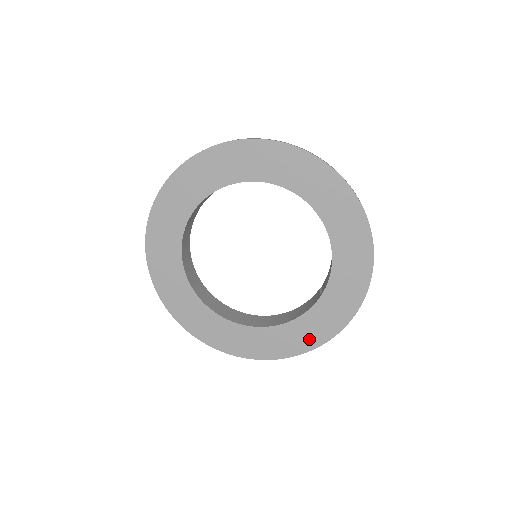
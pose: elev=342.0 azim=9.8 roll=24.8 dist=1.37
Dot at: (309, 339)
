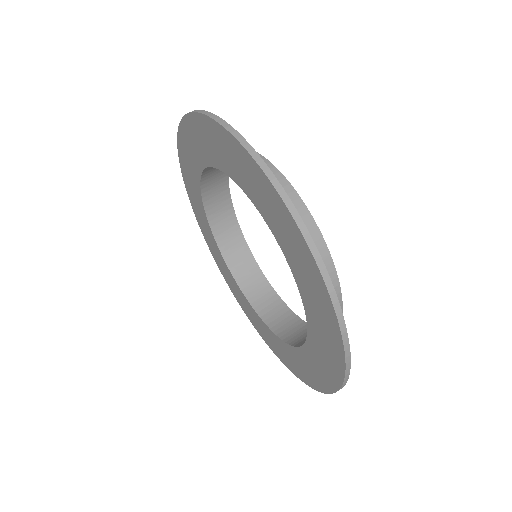
Dot at: (291, 364)
